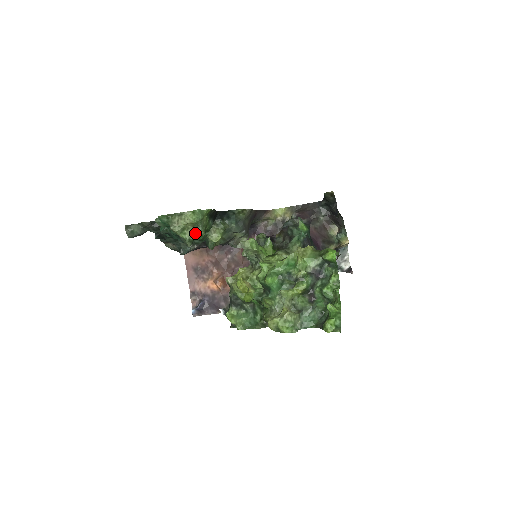
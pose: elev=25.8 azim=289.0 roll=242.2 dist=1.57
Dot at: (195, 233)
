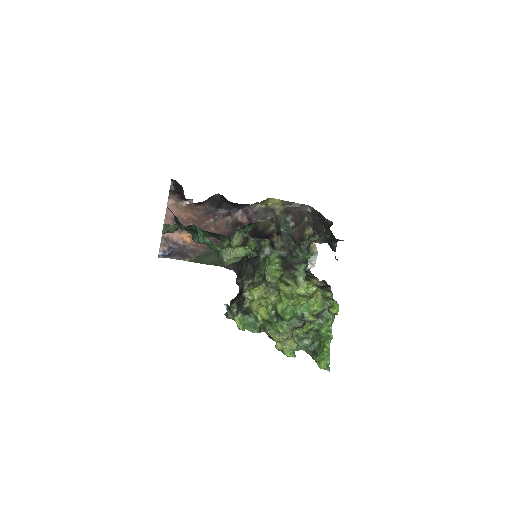
Dot at: (237, 260)
